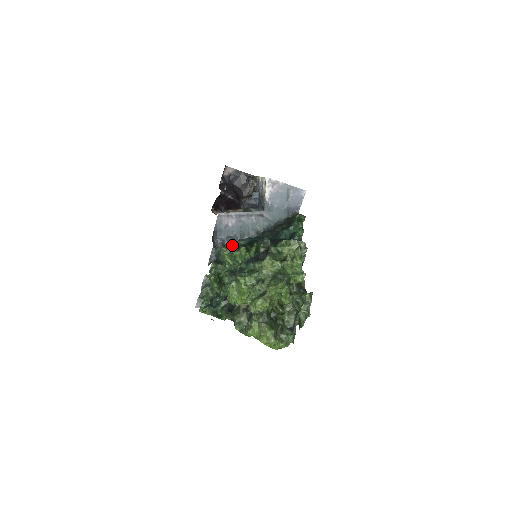
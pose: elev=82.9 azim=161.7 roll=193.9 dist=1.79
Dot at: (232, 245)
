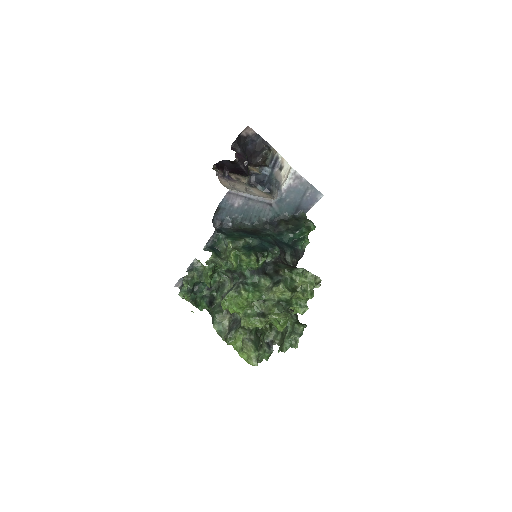
Dot at: (240, 243)
